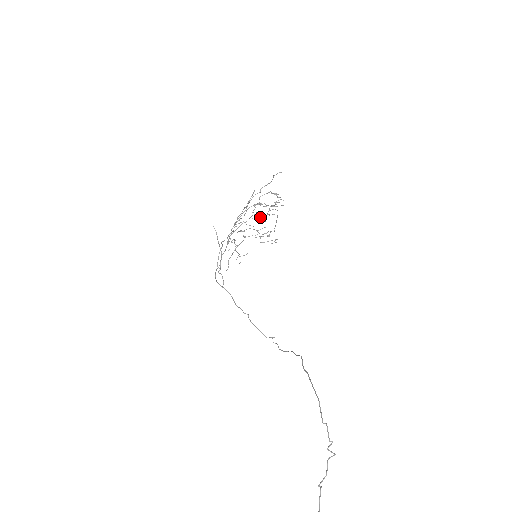
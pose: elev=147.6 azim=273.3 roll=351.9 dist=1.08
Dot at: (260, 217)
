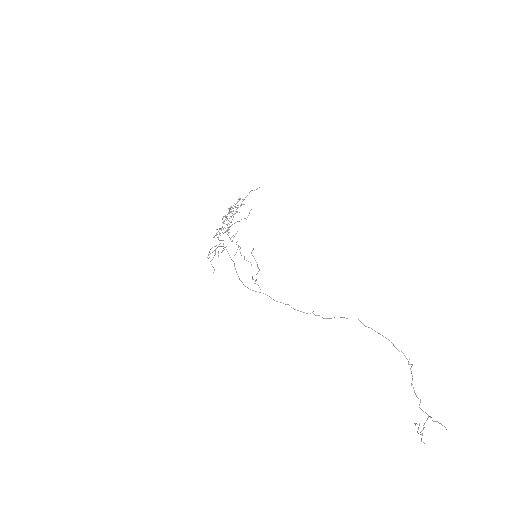
Dot at: (227, 219)
